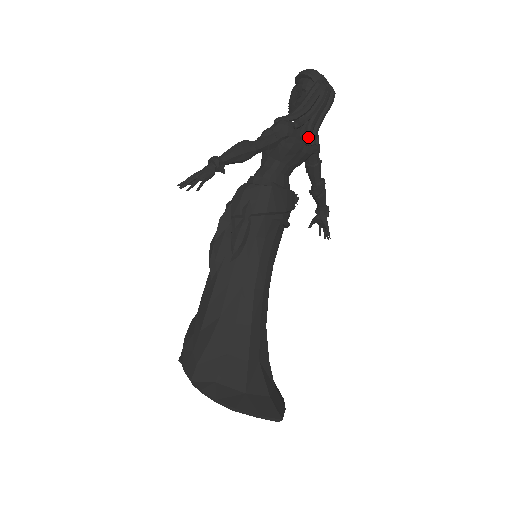
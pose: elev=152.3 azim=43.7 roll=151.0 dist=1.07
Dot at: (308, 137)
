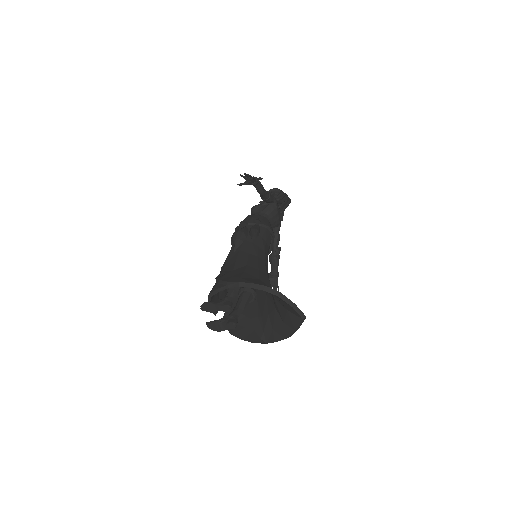
Dot at: (281, 210)
